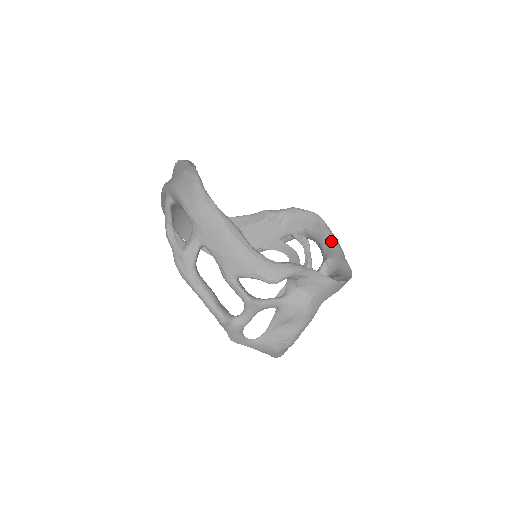
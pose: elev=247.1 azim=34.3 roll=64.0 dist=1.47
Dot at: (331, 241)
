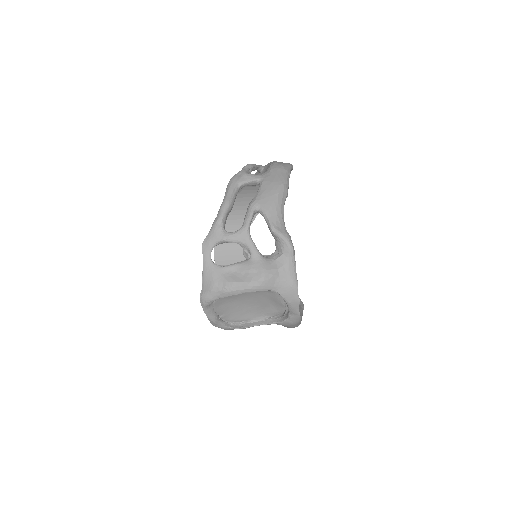
Dot at: occluded
